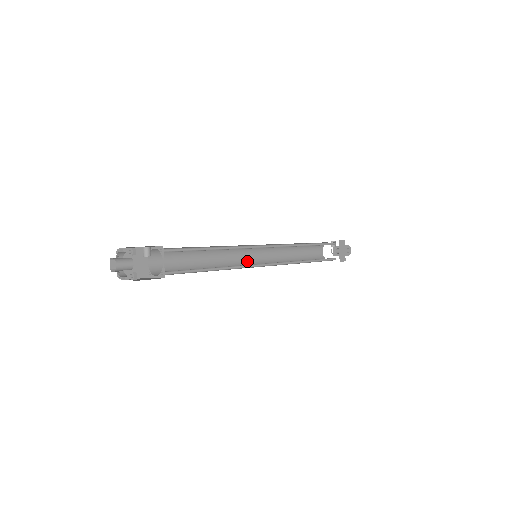
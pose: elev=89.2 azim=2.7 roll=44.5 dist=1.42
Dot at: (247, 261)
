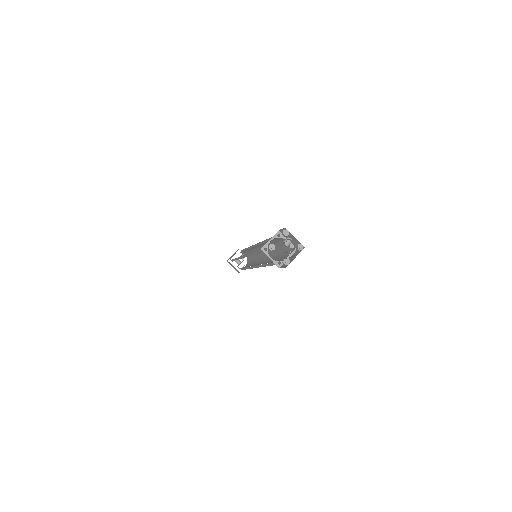
Dot at: occluded
